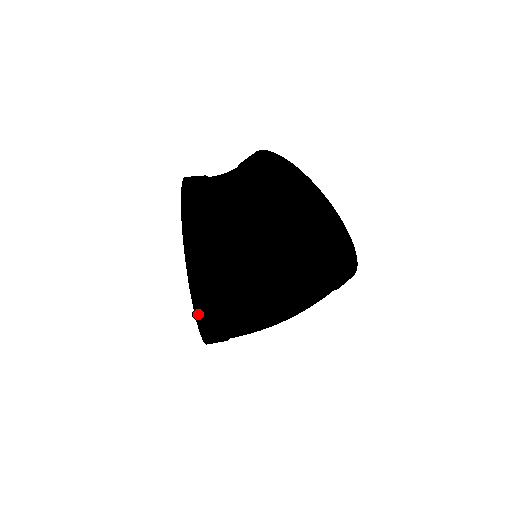
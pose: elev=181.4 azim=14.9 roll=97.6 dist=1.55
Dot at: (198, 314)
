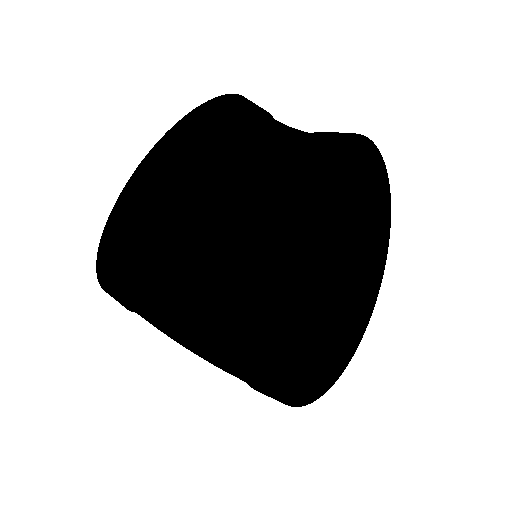
Dot at: occluded
